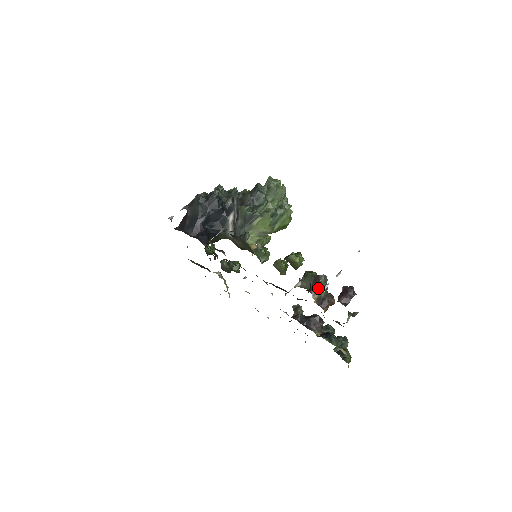
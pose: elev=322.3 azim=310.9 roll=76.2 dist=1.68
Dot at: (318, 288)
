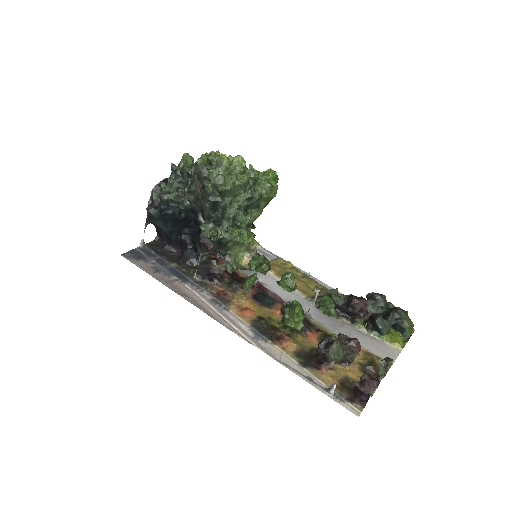
Dot at: (330, 362)
